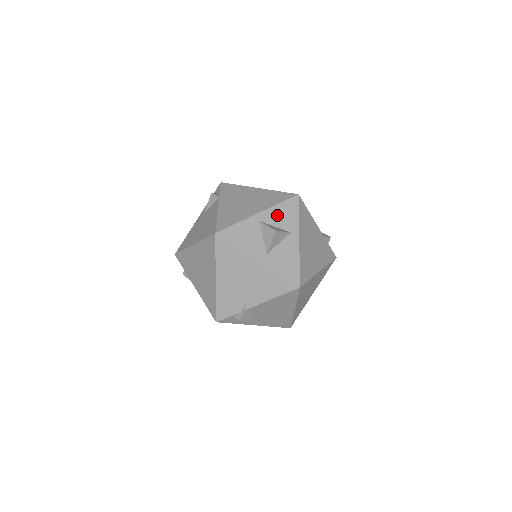
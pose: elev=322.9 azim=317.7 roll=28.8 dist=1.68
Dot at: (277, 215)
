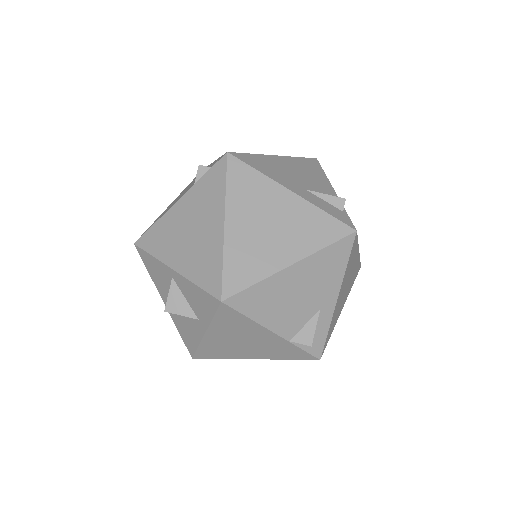
Dot at: (190, 292)
